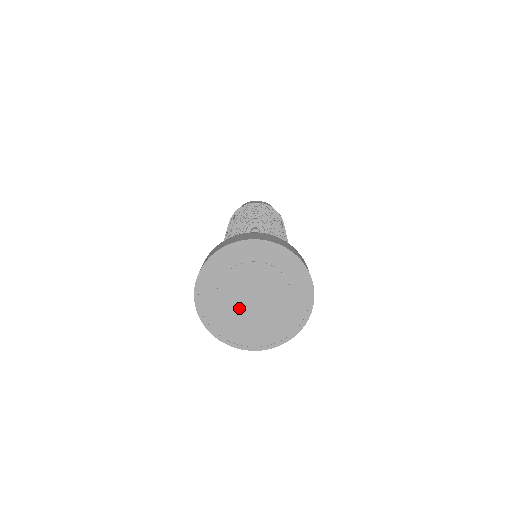
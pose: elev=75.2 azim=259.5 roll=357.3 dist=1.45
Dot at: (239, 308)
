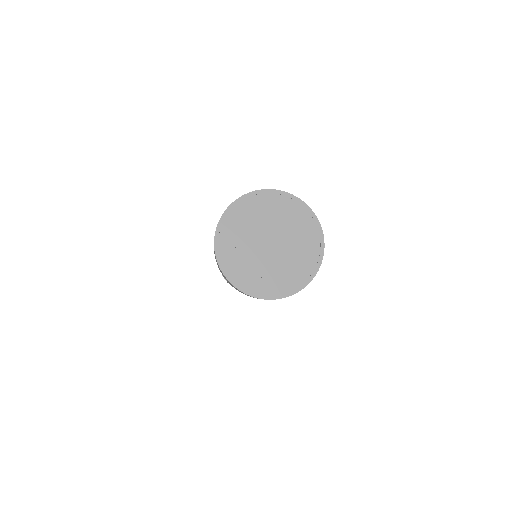
Dot at: (256, 254)
